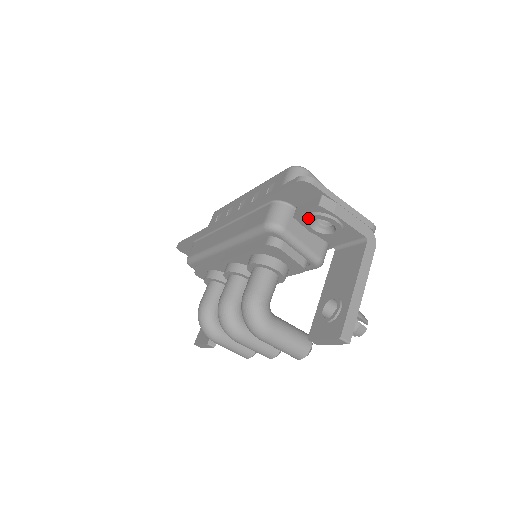
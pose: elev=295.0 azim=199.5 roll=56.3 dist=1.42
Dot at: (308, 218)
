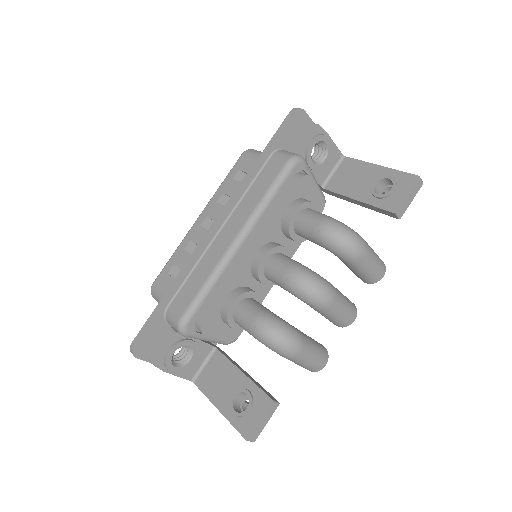
Dot at: (311, 145)
